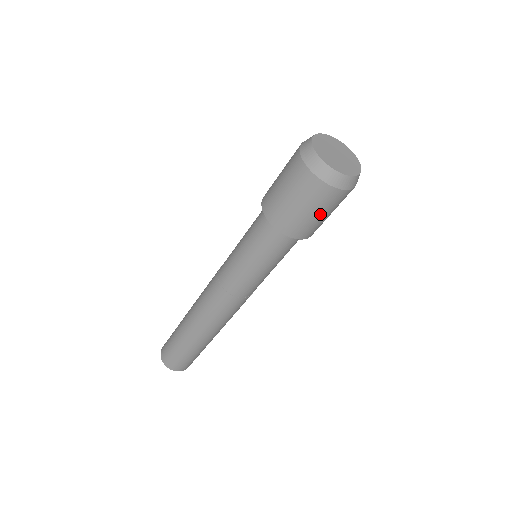
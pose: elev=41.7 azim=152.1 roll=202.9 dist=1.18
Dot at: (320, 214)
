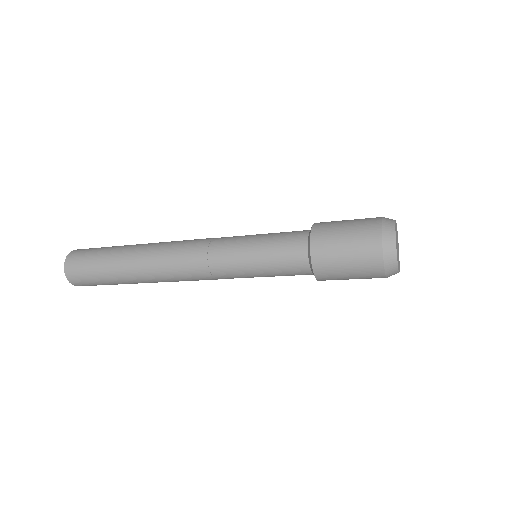
Dot at: occluded
